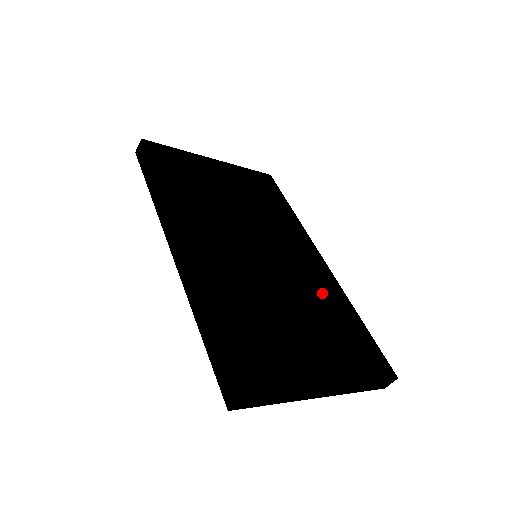
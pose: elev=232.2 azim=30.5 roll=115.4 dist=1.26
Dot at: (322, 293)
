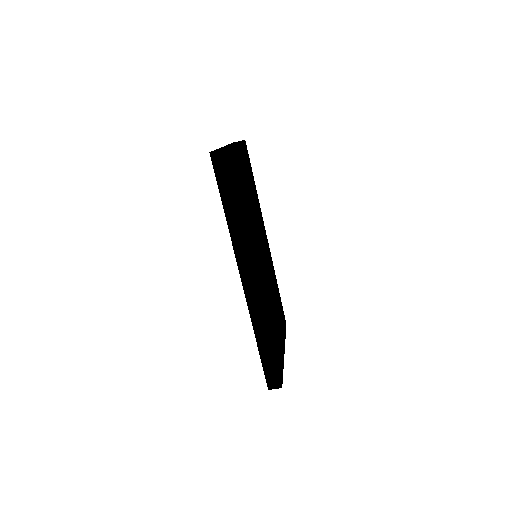
Dot at: occluded
